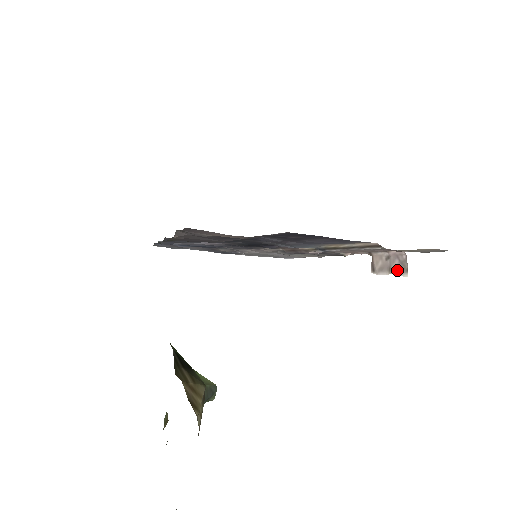
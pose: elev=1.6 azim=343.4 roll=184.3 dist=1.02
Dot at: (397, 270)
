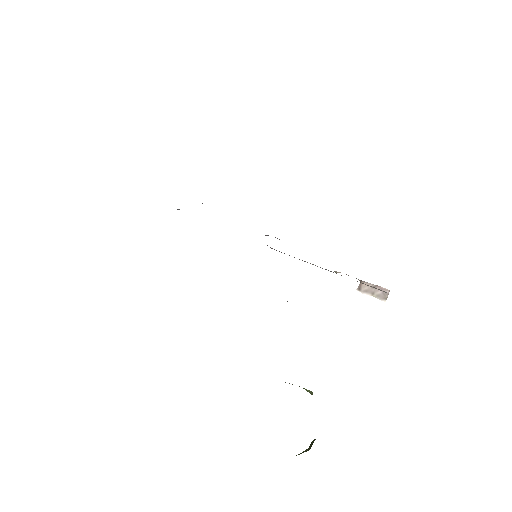
Dot at: (379, 296)
